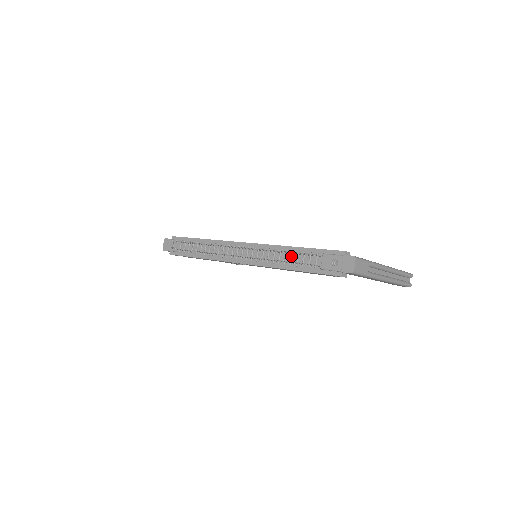
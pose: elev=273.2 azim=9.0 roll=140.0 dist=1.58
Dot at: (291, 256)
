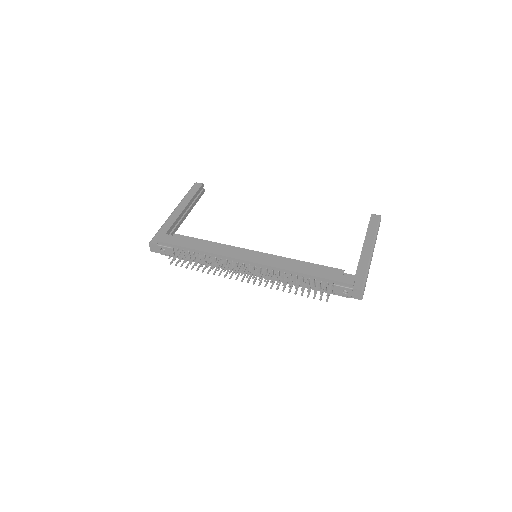
Dot at: (302, 280)
